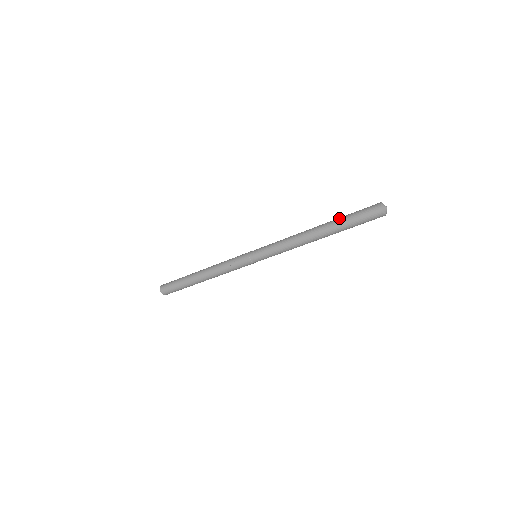
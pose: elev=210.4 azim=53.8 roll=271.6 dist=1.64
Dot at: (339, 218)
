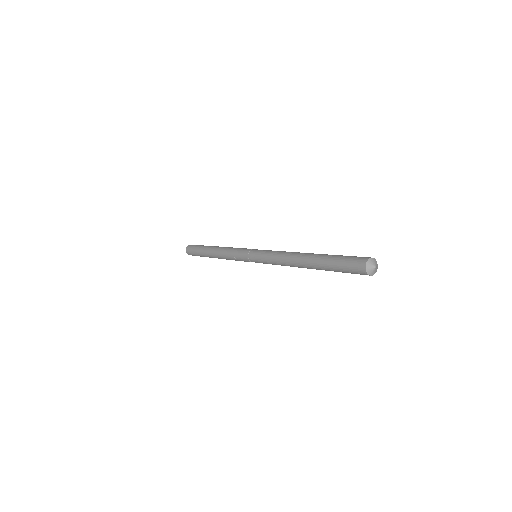
Dot at: (324, 267)
